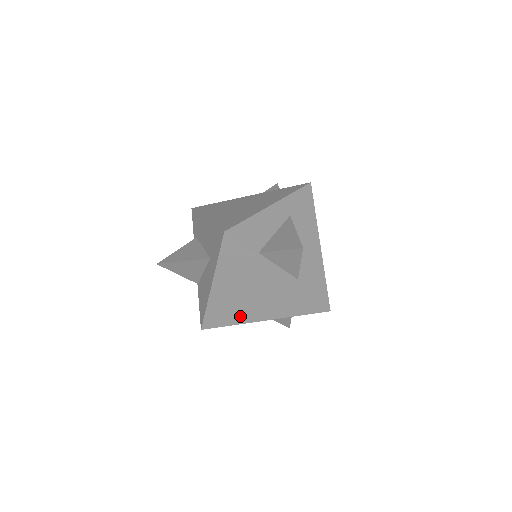
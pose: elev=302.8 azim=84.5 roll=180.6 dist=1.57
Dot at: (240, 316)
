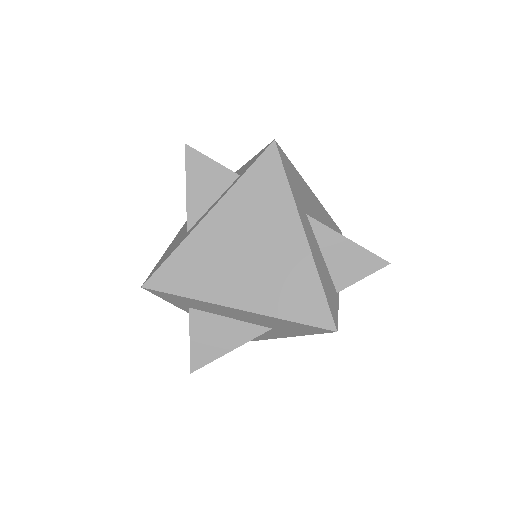
Dot at: occluded
